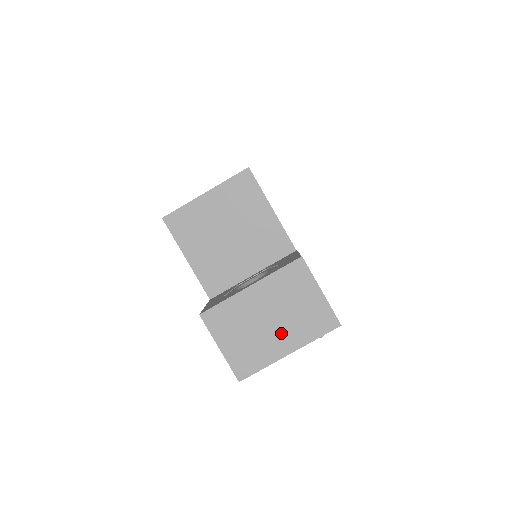
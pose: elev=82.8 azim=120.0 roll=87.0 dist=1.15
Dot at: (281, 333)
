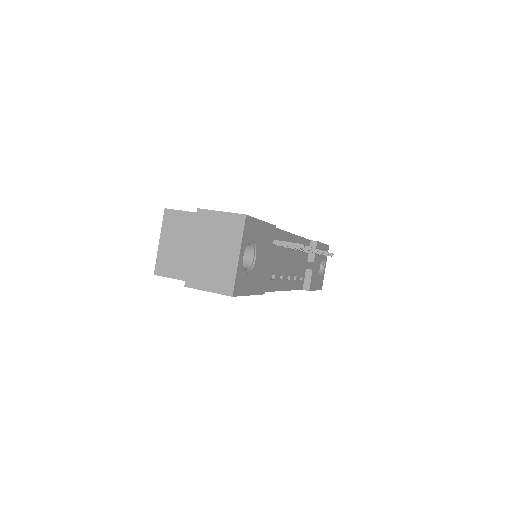
Dot at: (225, 251)
